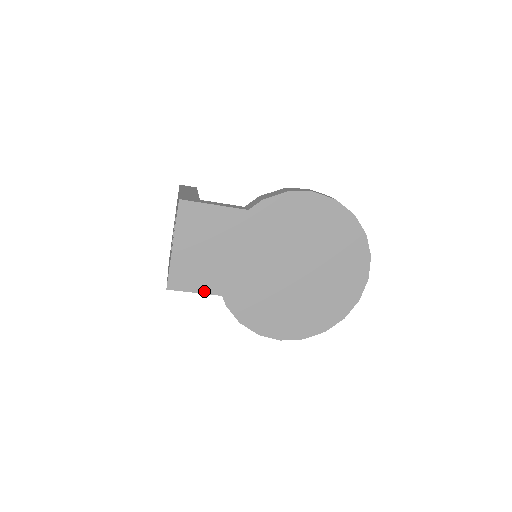
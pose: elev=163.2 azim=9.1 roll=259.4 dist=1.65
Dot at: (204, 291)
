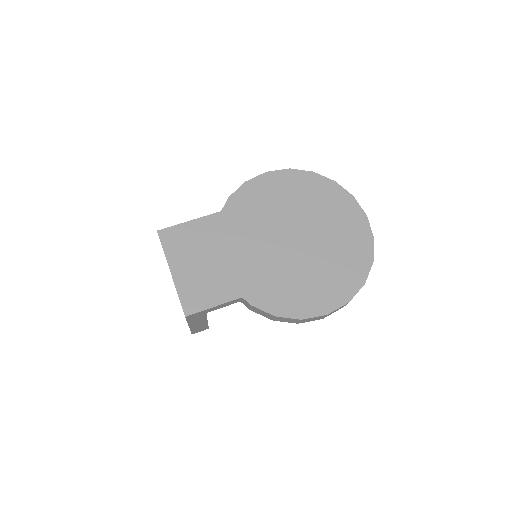
Dot at: (222, 301)
